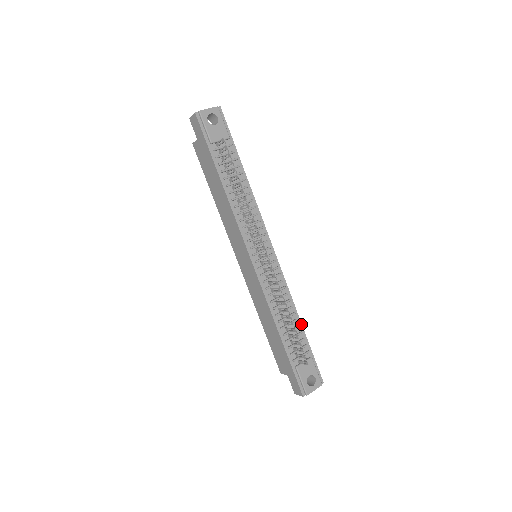
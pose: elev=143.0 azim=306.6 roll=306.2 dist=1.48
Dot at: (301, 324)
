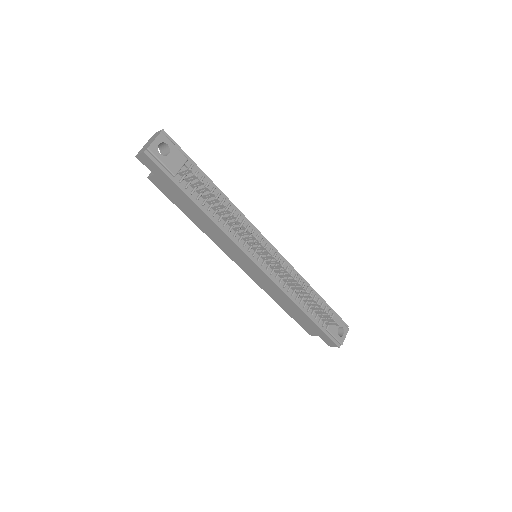
Dot at: (316, 292)
